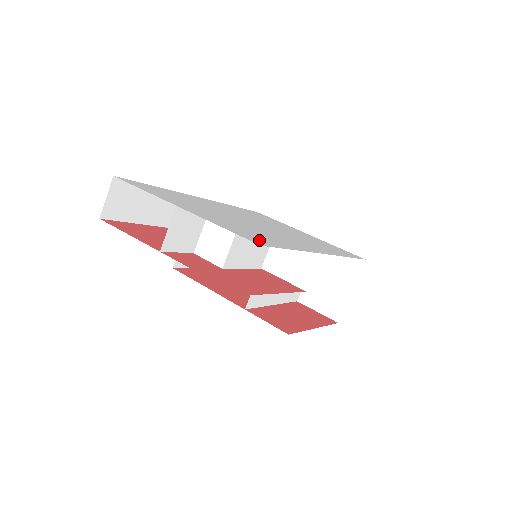
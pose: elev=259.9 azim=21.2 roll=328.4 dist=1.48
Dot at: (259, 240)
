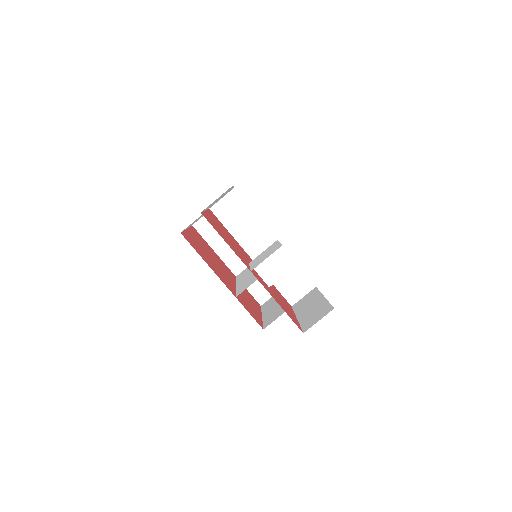
Dot at: occluded
